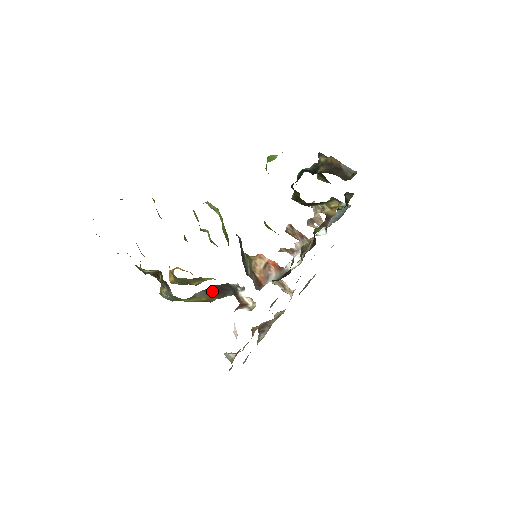
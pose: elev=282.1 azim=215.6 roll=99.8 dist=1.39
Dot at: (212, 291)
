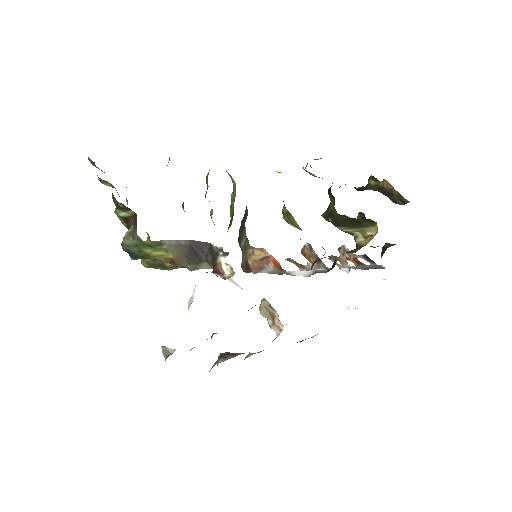
Dot at: (186, 248)
